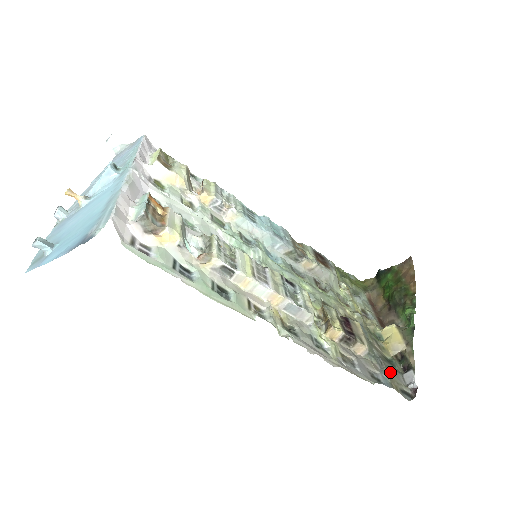
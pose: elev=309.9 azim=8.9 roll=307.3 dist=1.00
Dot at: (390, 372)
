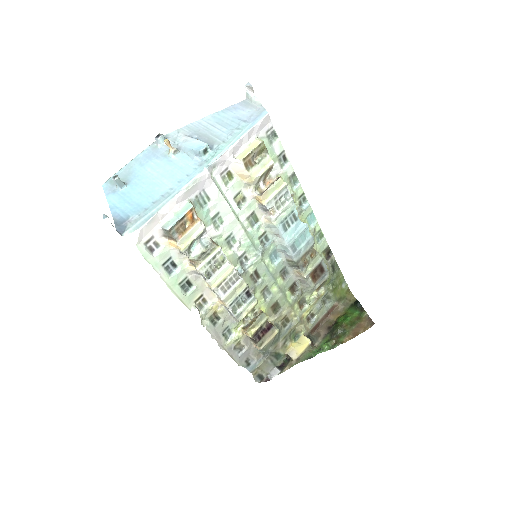
Dot at: (264, 364)
